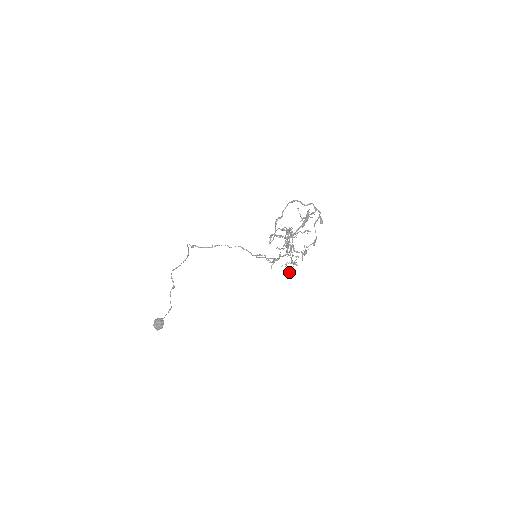
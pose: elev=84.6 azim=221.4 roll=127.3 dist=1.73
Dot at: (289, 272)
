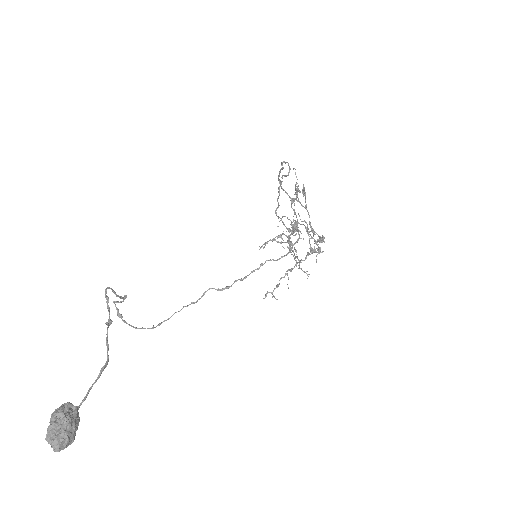
Dot at: occluded
